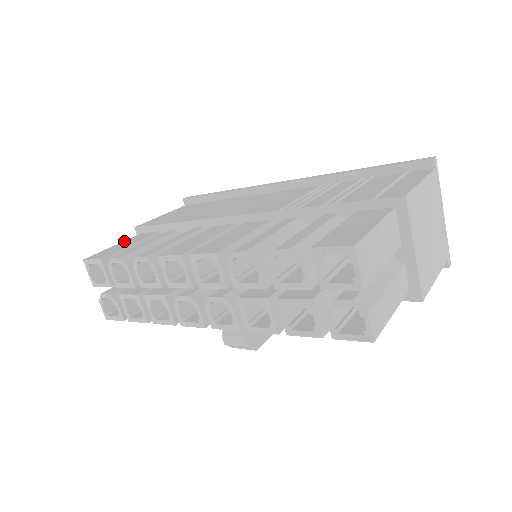
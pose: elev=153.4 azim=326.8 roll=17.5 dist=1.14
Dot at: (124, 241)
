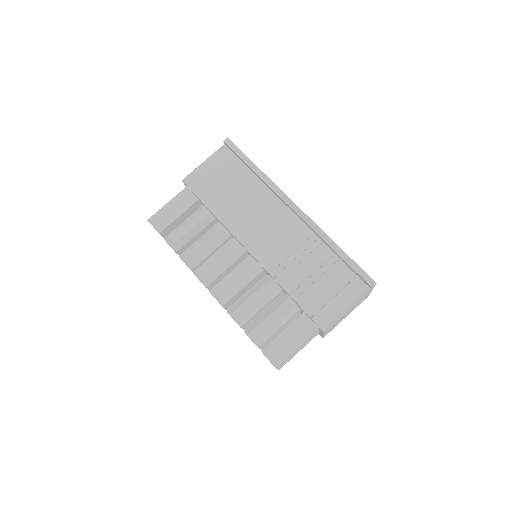
Dot at: (174, 199)
